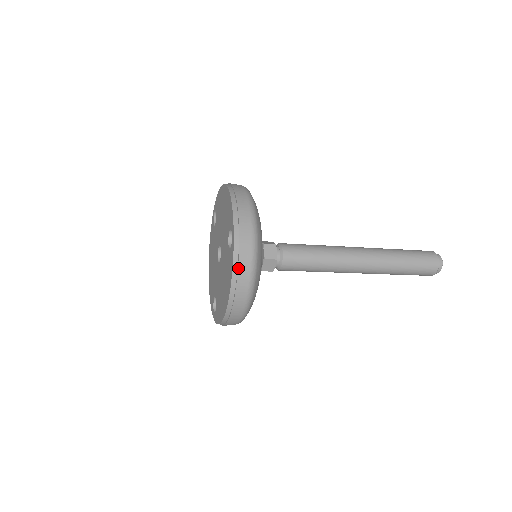
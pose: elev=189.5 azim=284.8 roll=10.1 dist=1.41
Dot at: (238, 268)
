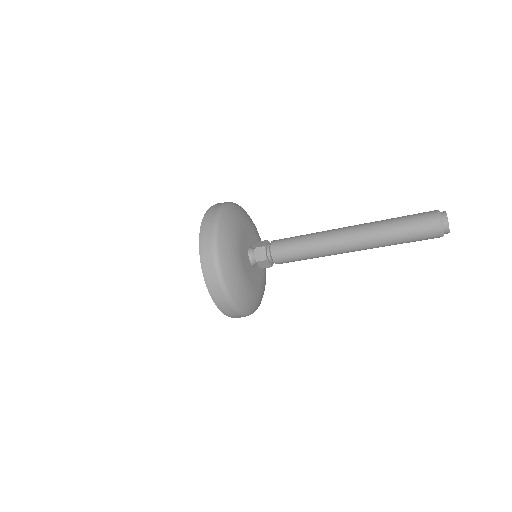
Dot at: (211, 290)
